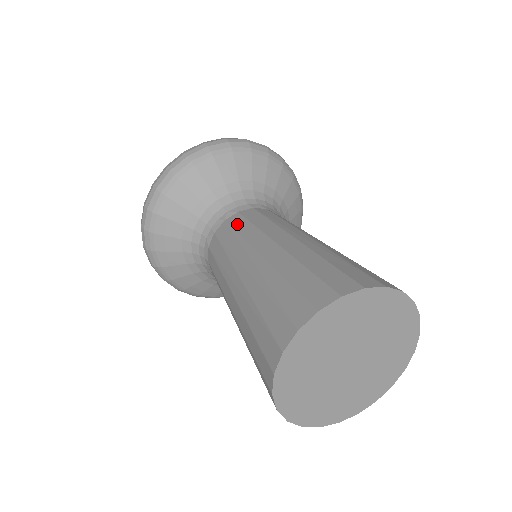
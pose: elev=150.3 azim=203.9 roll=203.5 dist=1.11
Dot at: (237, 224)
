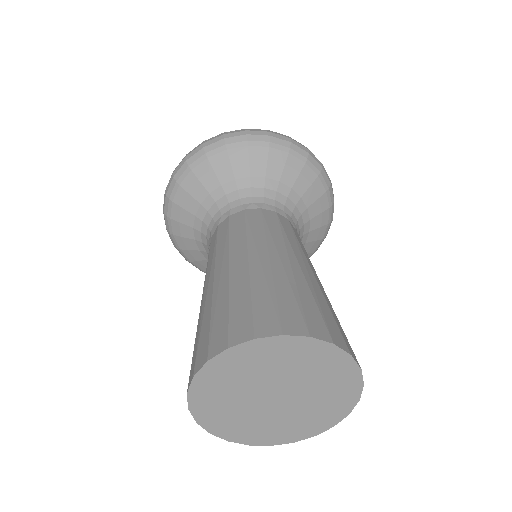
Dot at: (221, 232)
